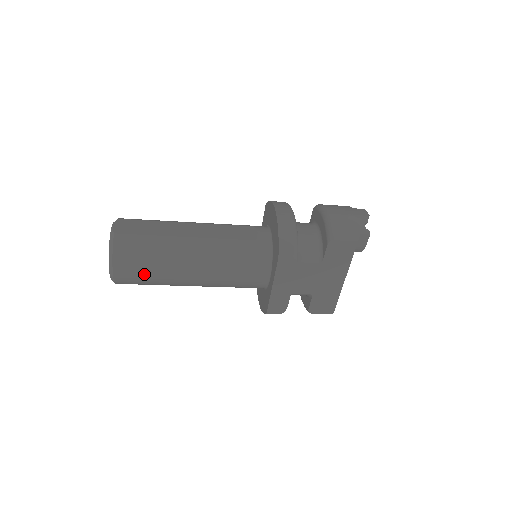
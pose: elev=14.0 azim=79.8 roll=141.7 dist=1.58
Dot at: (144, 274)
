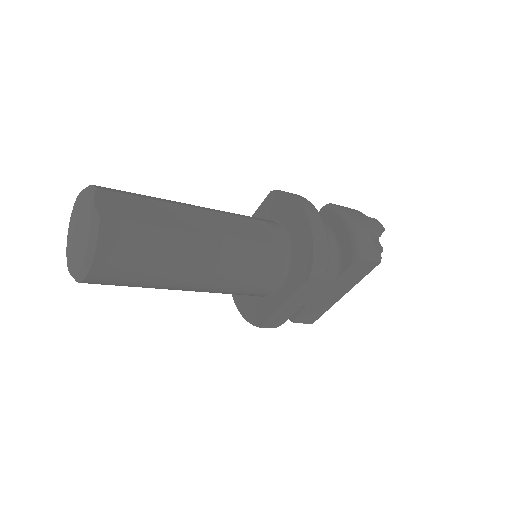
Dot at: (132, 278)
